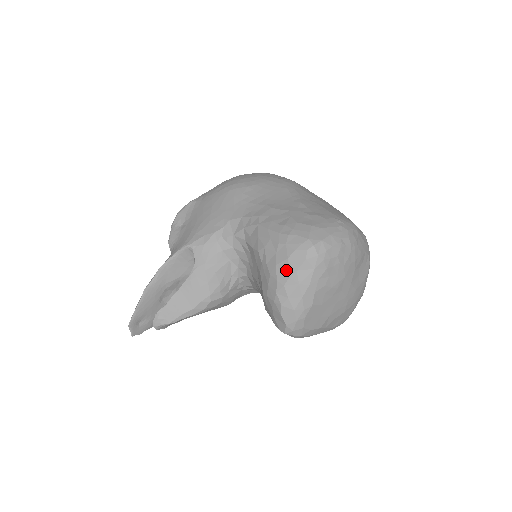
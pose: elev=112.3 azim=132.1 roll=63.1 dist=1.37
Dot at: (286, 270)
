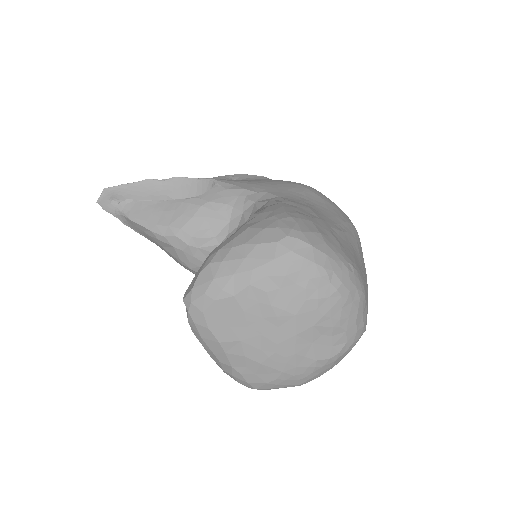
Dot at: (251, 236)
